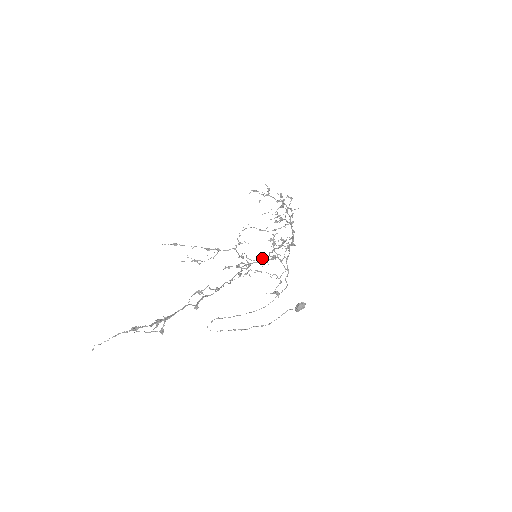
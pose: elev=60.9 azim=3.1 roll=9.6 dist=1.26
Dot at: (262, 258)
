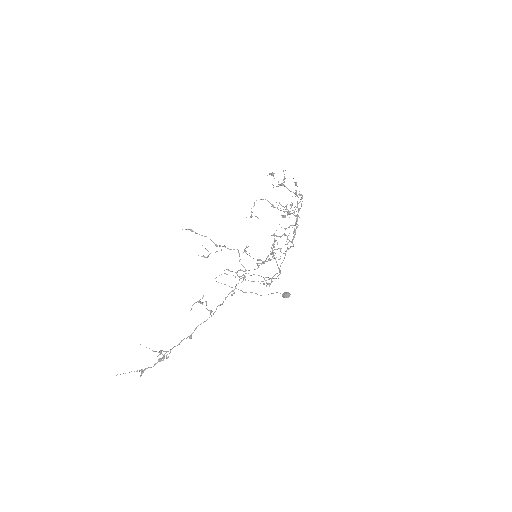
Dot at: (258, 266)
